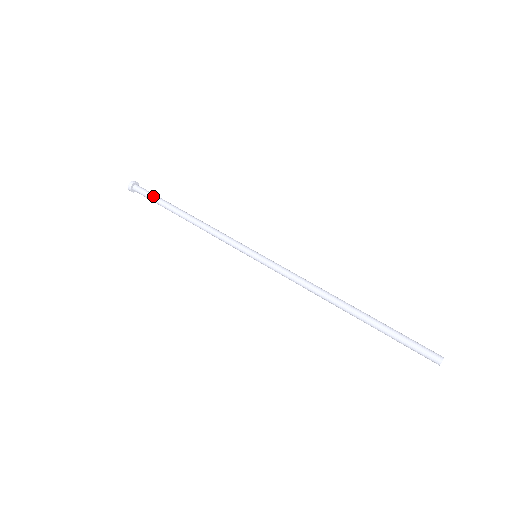
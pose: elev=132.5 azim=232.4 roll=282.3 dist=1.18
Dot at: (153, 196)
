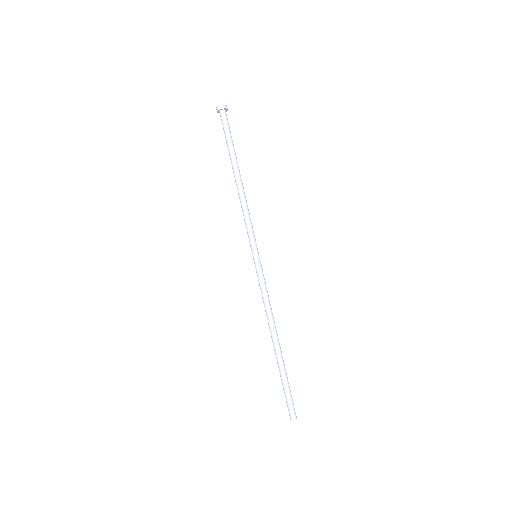
Dot at: (225, 137)
